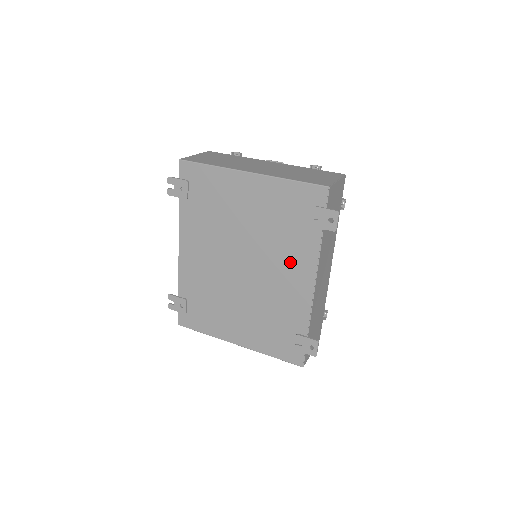
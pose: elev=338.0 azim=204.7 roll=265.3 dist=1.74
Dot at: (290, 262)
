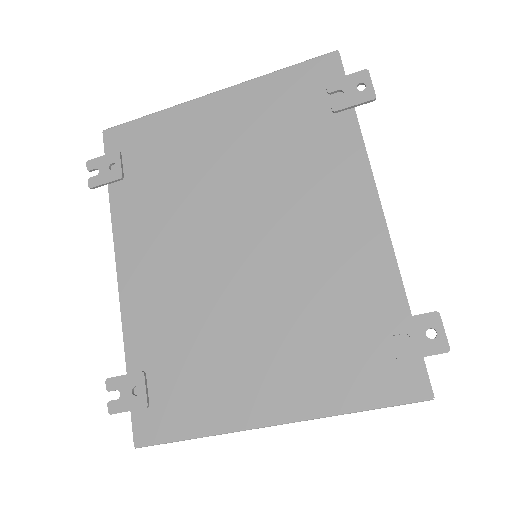
Dot at: (321, 188)
